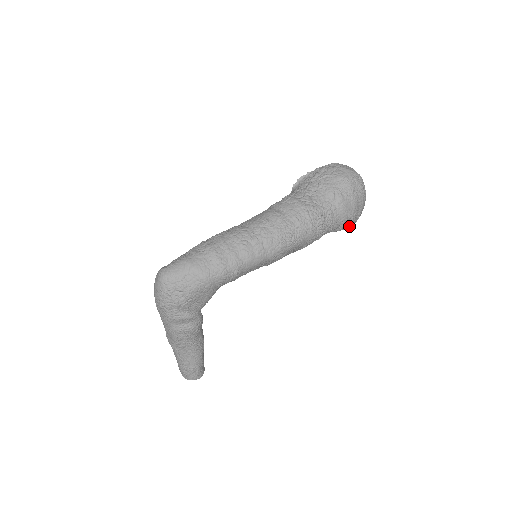
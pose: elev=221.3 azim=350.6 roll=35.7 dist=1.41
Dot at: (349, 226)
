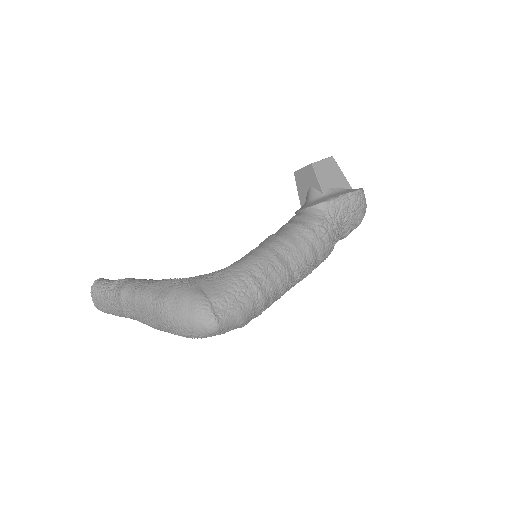
Dot at: occluded
